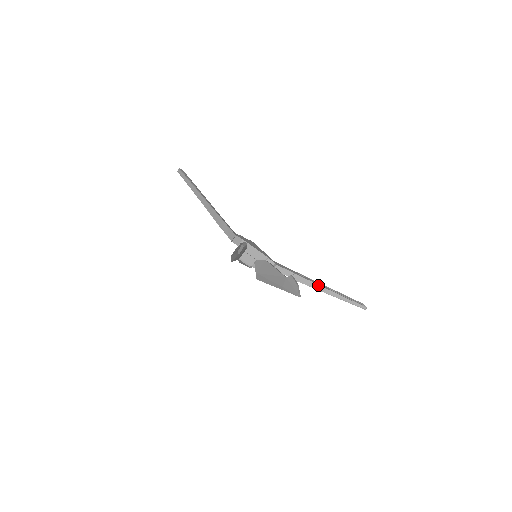
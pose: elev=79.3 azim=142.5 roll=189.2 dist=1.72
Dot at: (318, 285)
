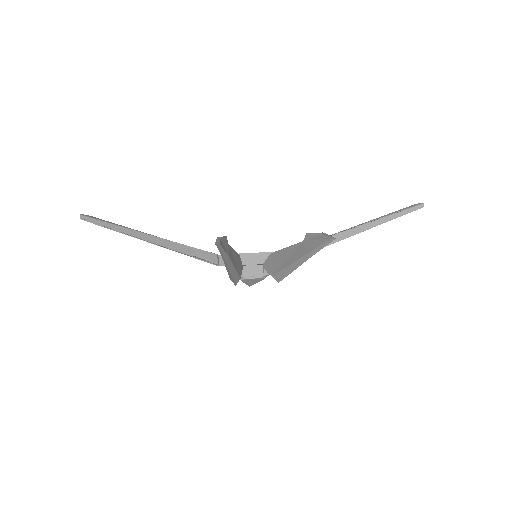
Dot at: (349, 230)
